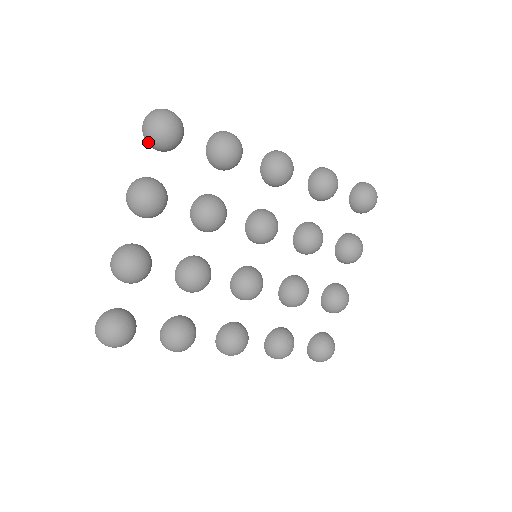
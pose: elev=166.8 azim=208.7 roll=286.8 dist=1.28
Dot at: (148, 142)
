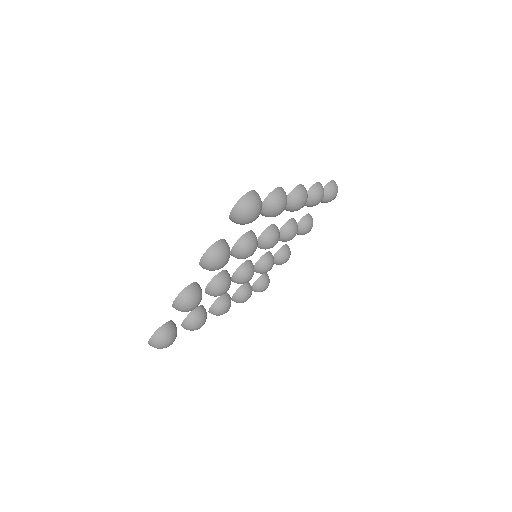
Dot at: (232, 220)
